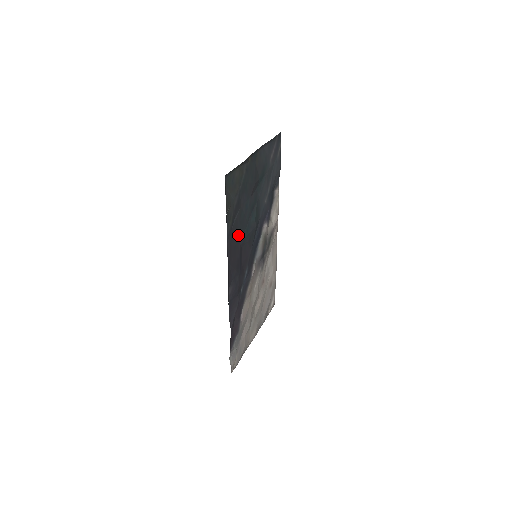
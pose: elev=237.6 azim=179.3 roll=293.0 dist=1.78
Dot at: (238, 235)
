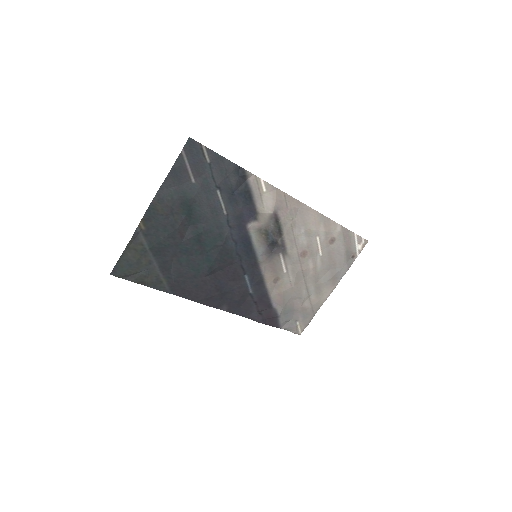
Dot at: (193, 275)
